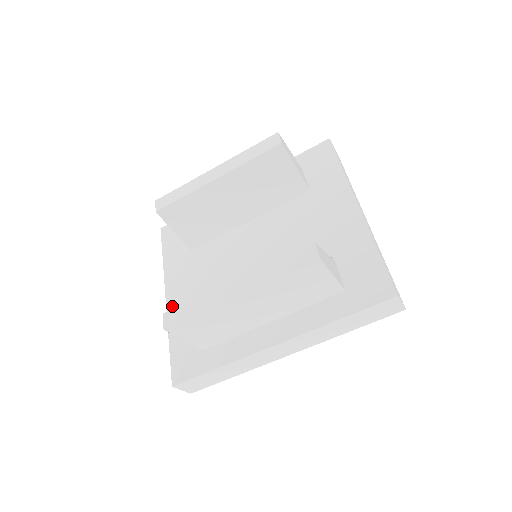
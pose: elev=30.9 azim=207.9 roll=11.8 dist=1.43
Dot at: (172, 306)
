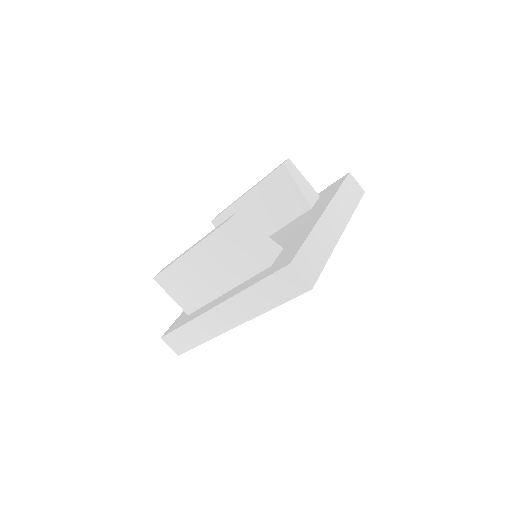
Dot at: occluded
